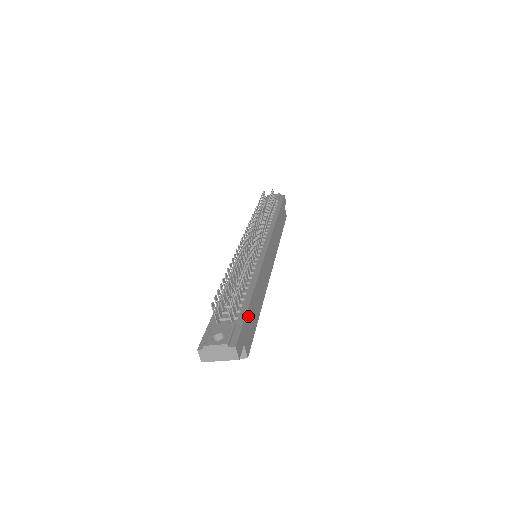
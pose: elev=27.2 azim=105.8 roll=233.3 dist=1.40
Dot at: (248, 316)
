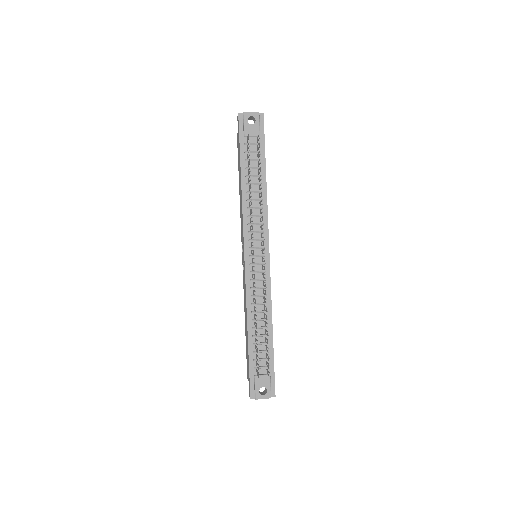
Dot at: (273, 357)
